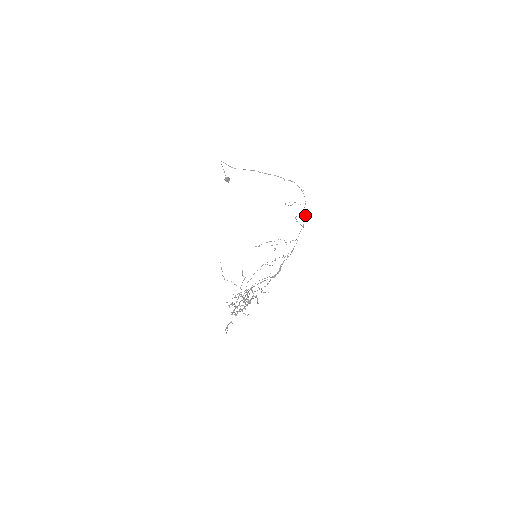
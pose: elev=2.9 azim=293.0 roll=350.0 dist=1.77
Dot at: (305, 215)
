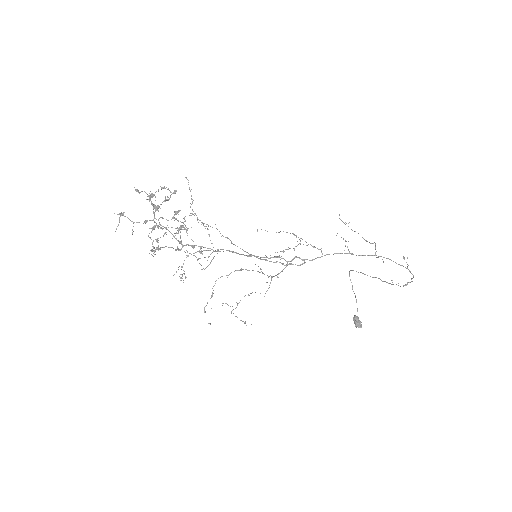
Dot at: (371, 255)
